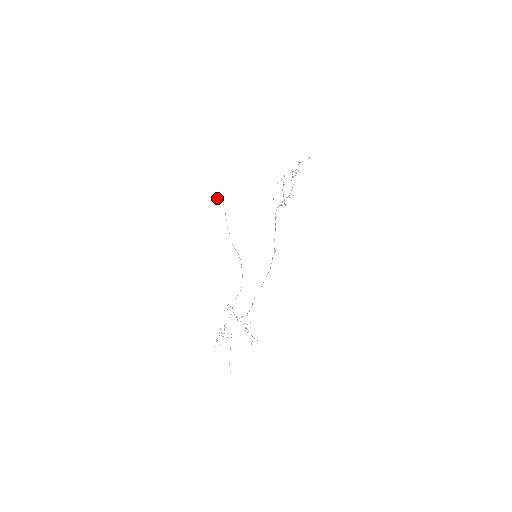
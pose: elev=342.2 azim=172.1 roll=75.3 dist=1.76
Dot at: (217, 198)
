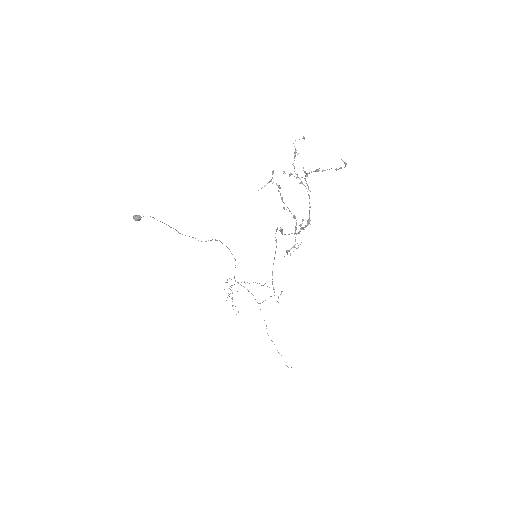
Dot at: occluded
